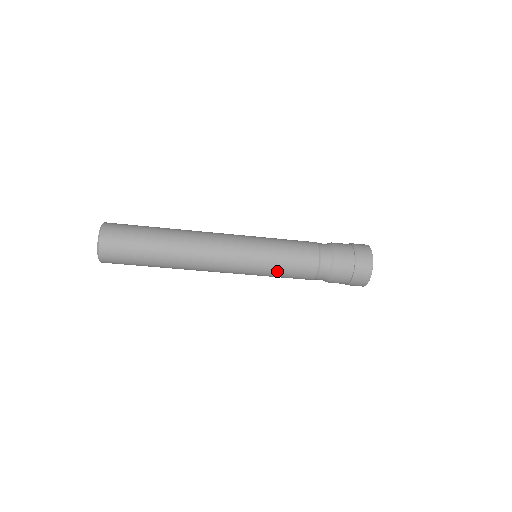
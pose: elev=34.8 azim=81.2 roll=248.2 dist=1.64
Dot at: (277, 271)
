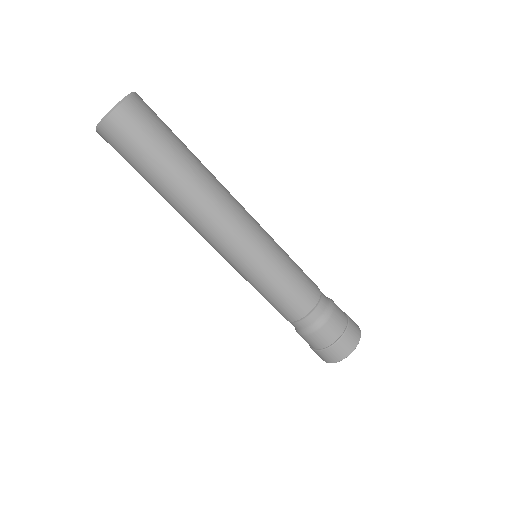
Dot at: (289, 265)
